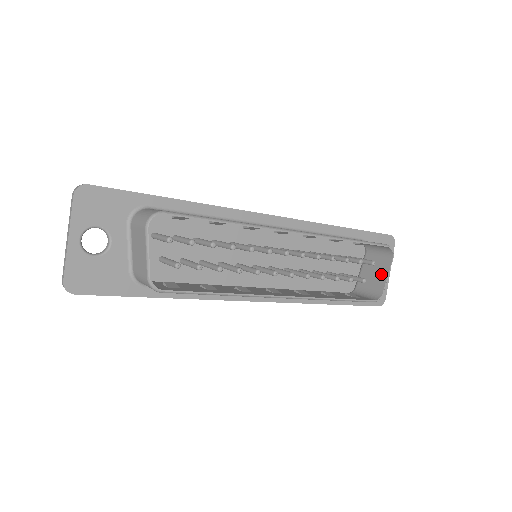
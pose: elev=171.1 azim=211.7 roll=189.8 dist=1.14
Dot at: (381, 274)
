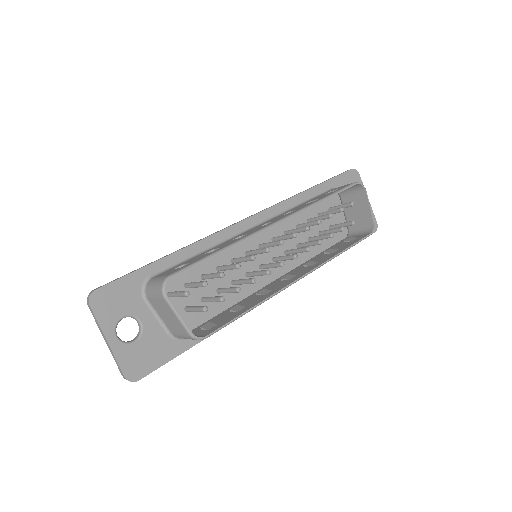
Dot at: (363, 208)
